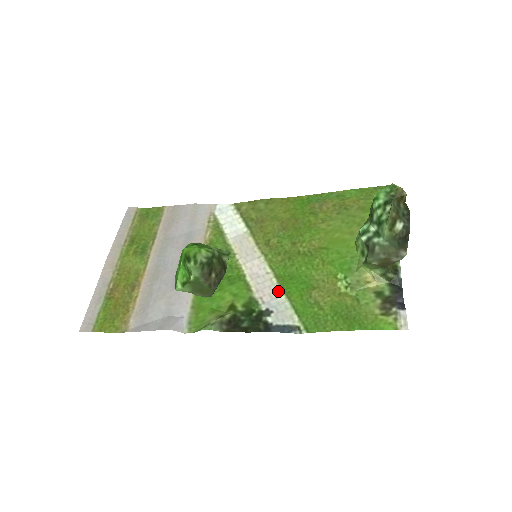
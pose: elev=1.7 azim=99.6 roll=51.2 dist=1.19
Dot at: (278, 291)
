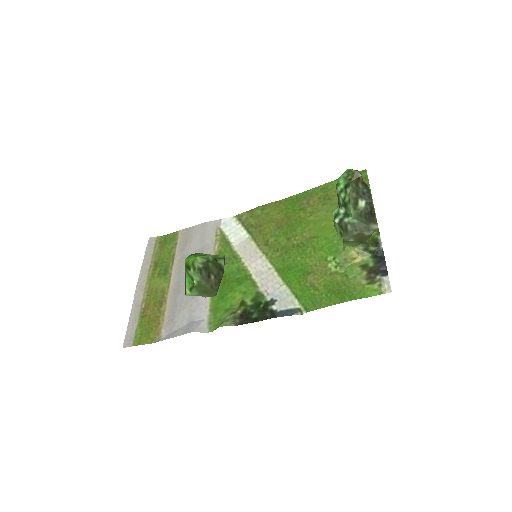
Dot at: (279, 282)
